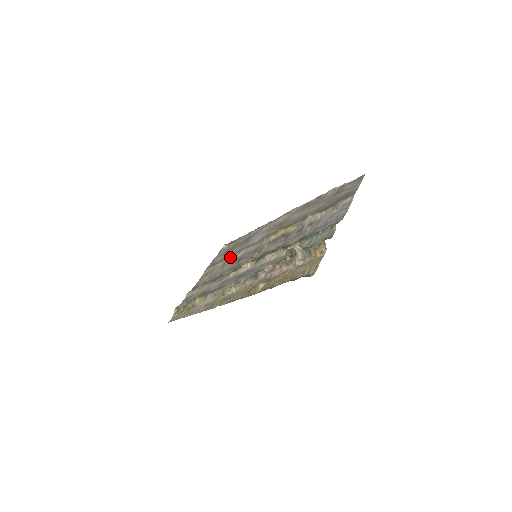
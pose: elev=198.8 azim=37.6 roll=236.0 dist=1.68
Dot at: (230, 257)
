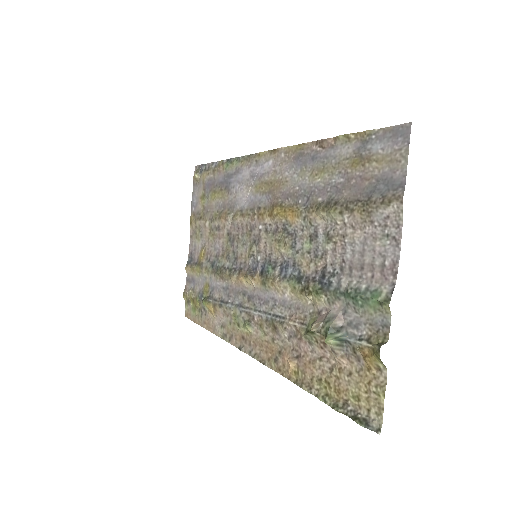
Dot at: (215, 219)
